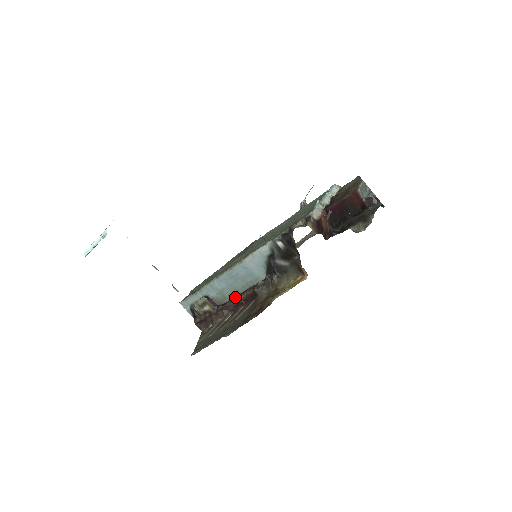
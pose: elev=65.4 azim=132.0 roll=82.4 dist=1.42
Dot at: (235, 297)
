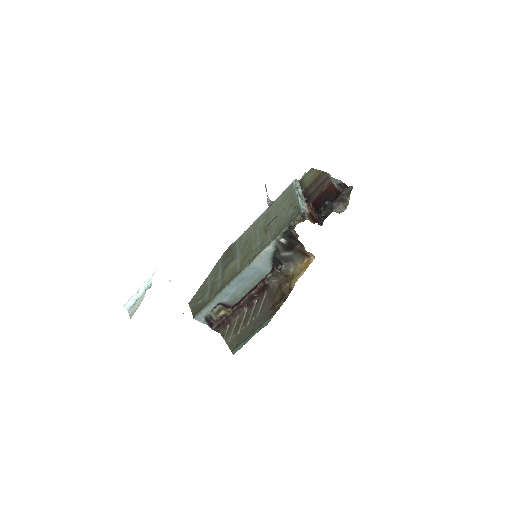
Dot at: (248, 295)
